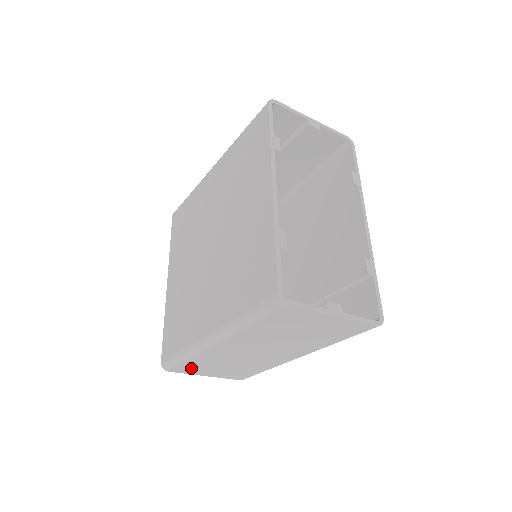
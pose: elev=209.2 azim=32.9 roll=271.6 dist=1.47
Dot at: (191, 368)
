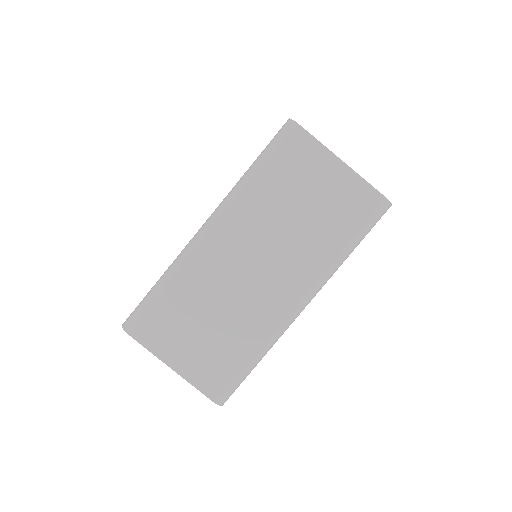
Dot at: (161, 324)
